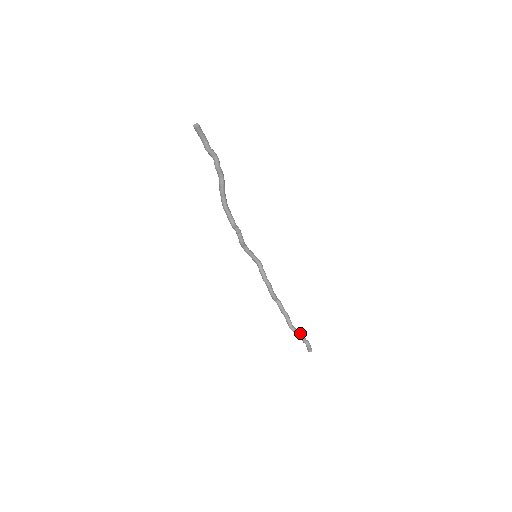
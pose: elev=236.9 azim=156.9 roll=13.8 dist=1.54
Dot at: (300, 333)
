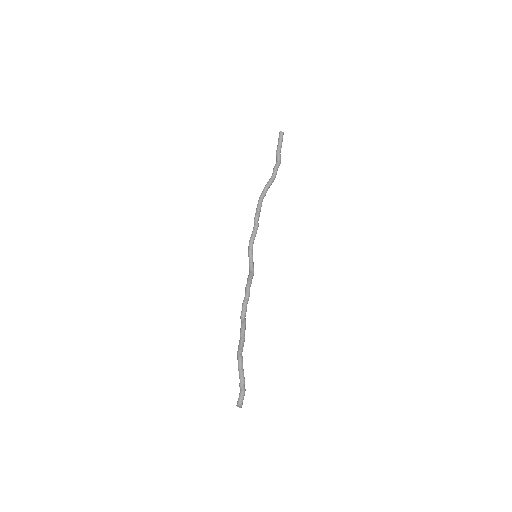
Dot at: occluded
